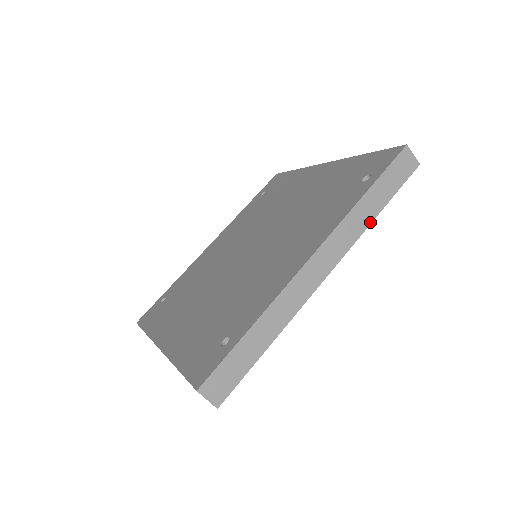
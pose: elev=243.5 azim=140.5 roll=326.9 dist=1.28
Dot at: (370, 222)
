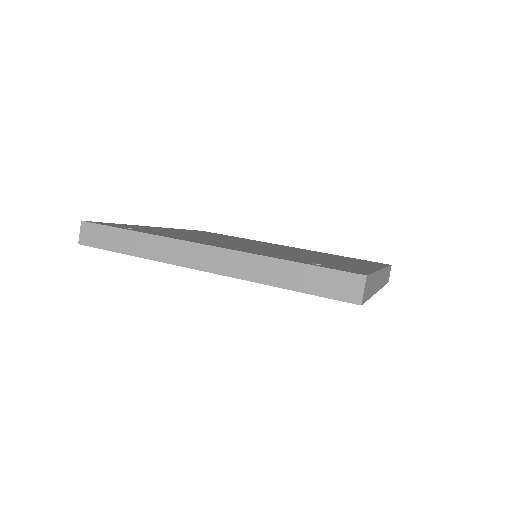
Dot at: (268, 283)
